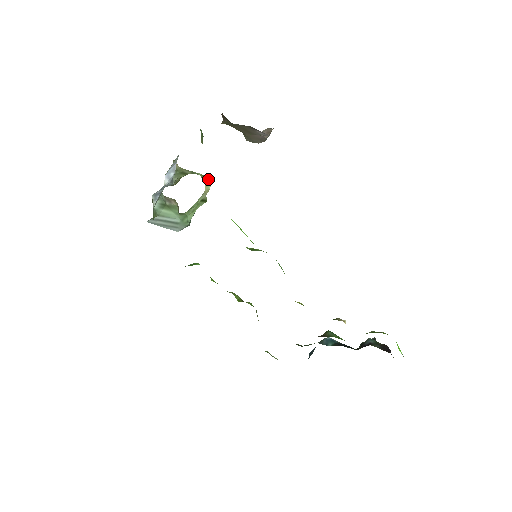
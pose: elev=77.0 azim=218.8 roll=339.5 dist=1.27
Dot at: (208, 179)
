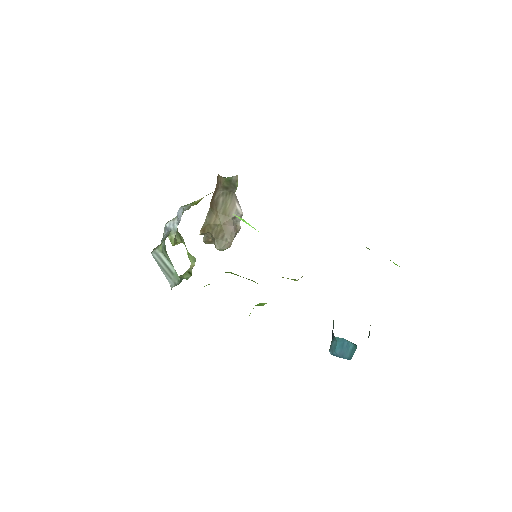
Dot at: (193, 258)
